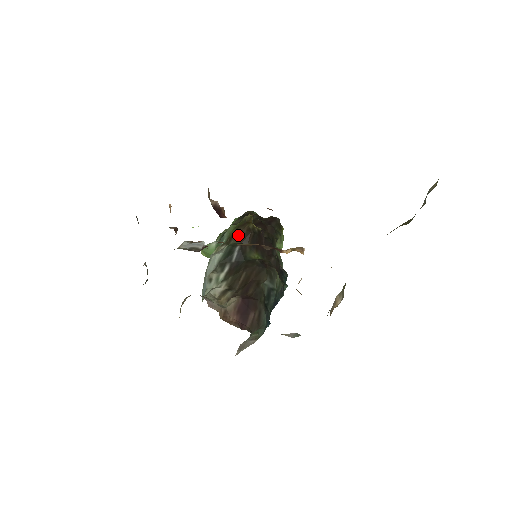
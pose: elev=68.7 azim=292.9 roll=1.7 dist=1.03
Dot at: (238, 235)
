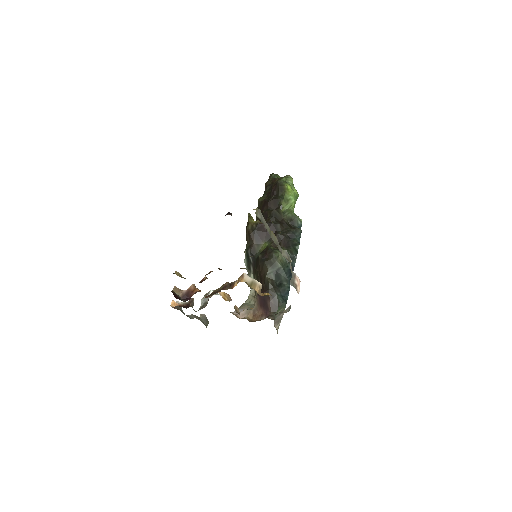
Dot at: (247, 239)
